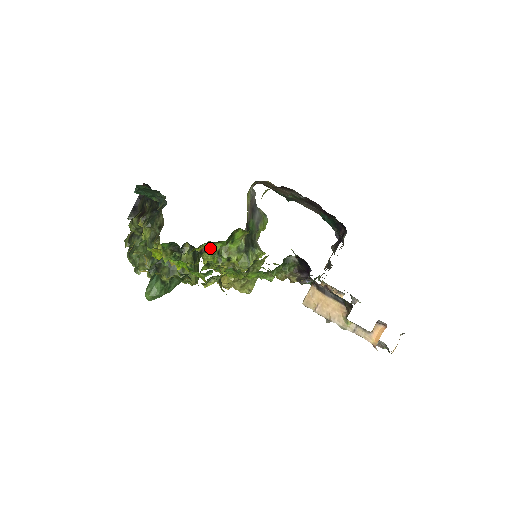
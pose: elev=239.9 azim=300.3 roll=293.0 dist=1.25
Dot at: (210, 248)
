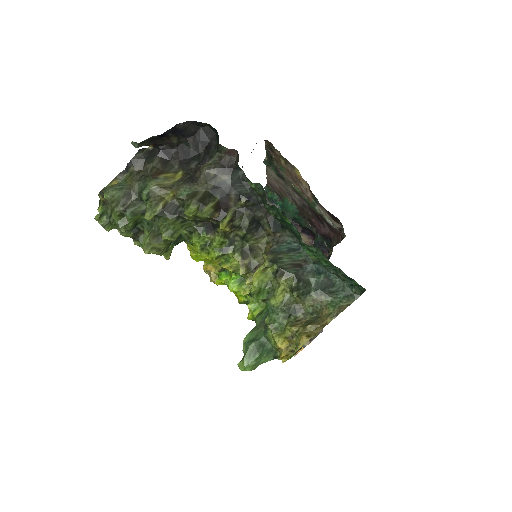
Dot at: occluded
